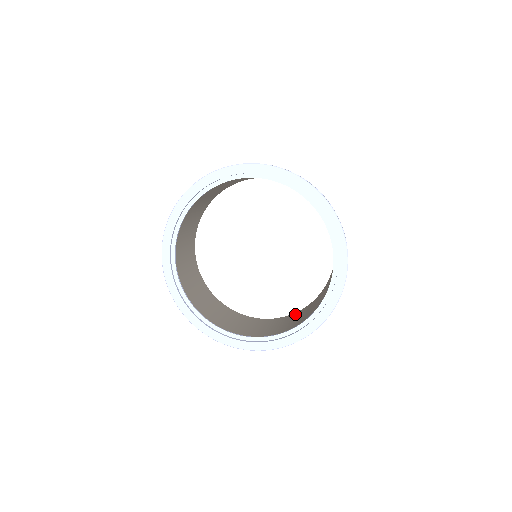
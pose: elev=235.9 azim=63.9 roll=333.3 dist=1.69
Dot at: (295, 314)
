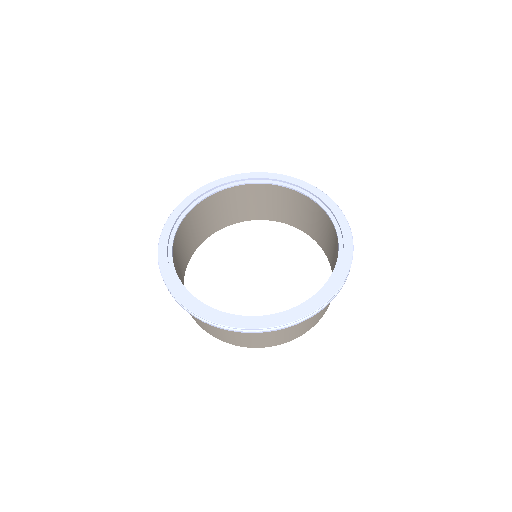
Dot at: (266, 341)
